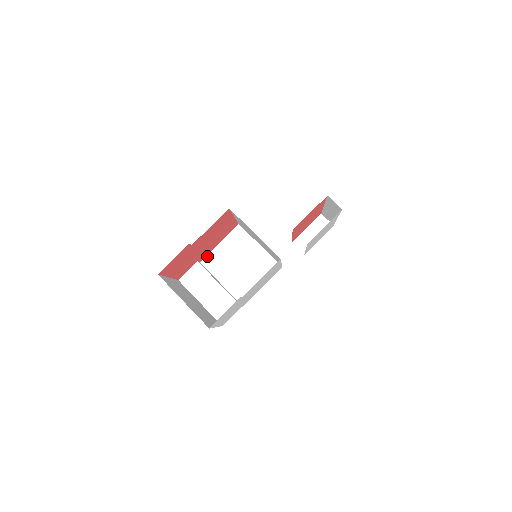
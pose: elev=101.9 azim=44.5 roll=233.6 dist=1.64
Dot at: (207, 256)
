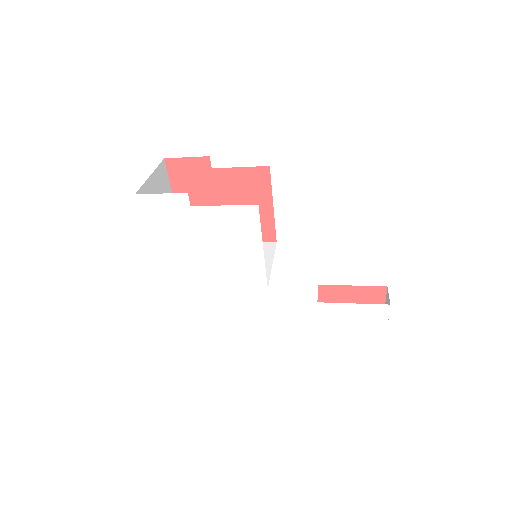
Dot at: occluded
